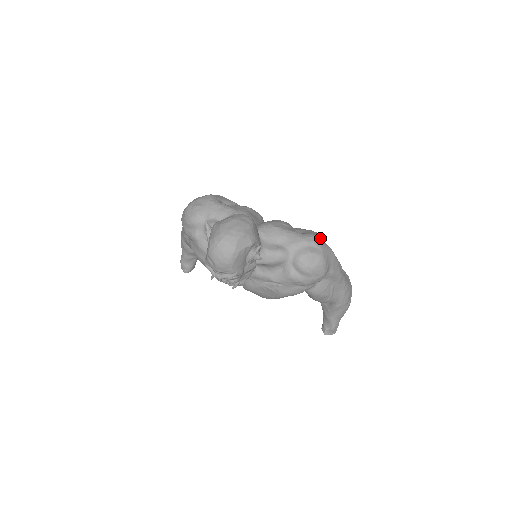
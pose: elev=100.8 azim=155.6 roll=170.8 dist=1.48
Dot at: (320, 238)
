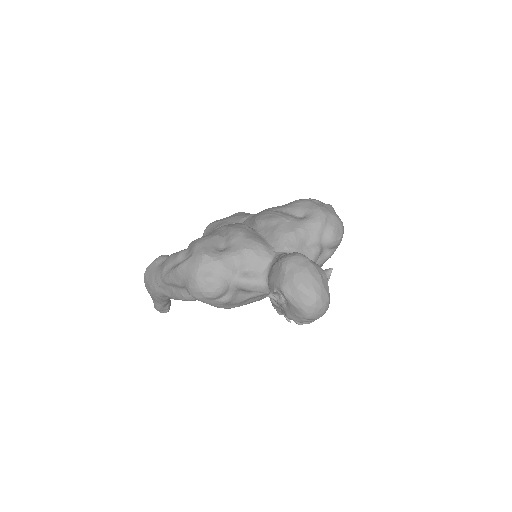
Dot at: (320, 205)
